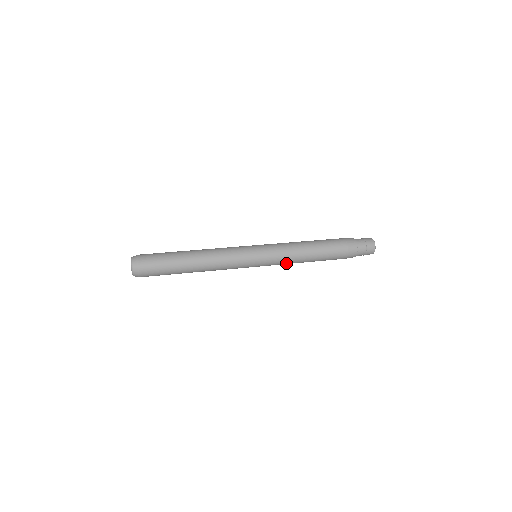
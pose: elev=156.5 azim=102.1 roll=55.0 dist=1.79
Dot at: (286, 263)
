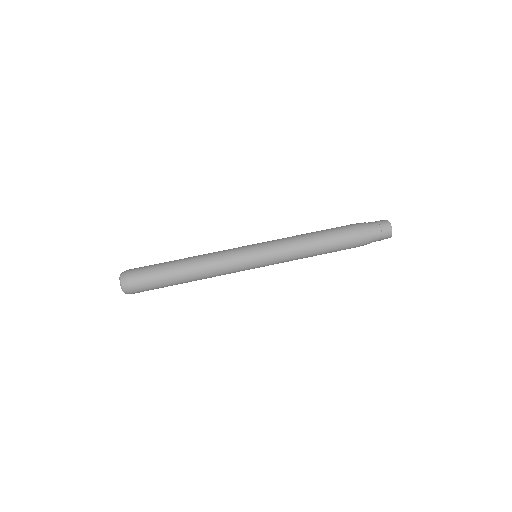
Dot at: (290, 260)
